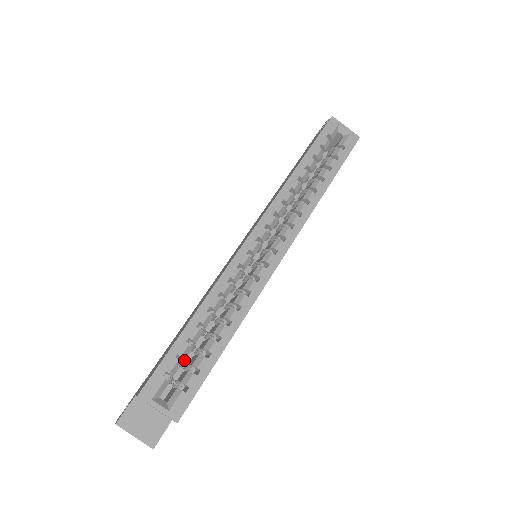
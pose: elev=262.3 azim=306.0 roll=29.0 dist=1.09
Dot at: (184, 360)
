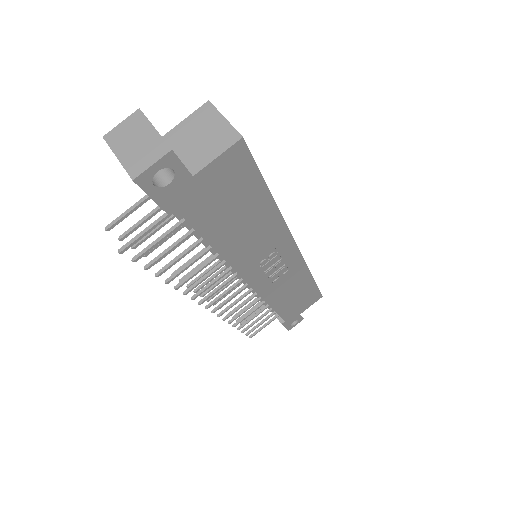
Dot at: occluded
